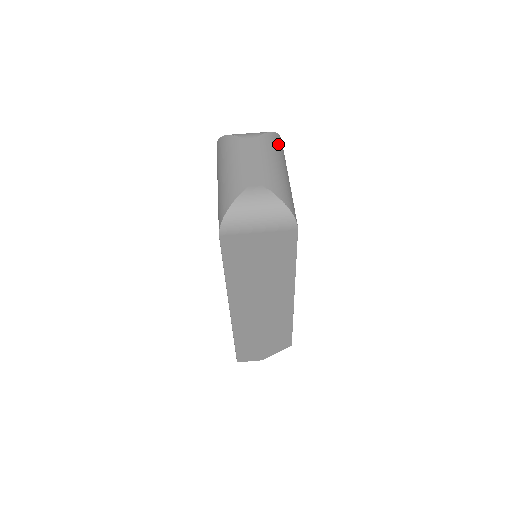
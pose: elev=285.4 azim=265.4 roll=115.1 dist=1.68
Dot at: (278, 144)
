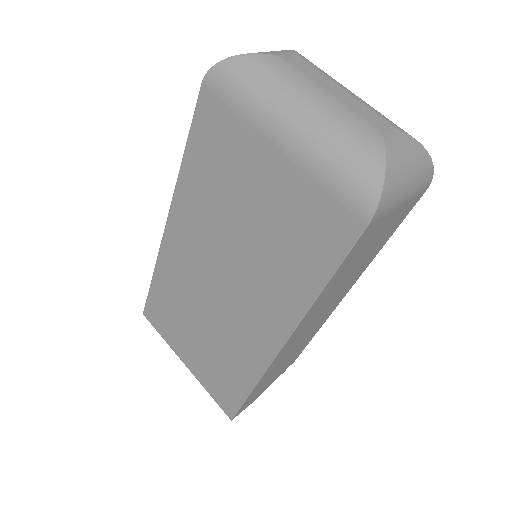
Dot at: occluded
